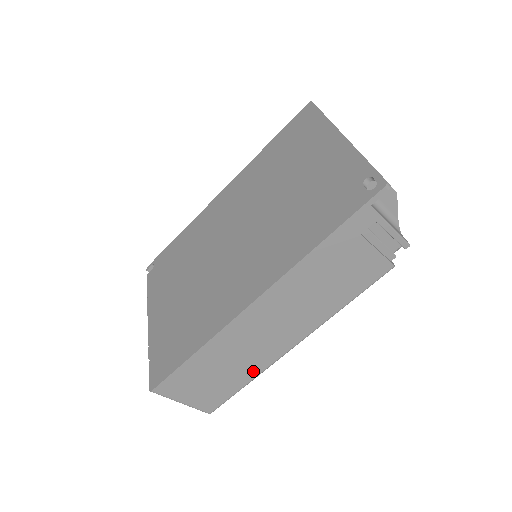
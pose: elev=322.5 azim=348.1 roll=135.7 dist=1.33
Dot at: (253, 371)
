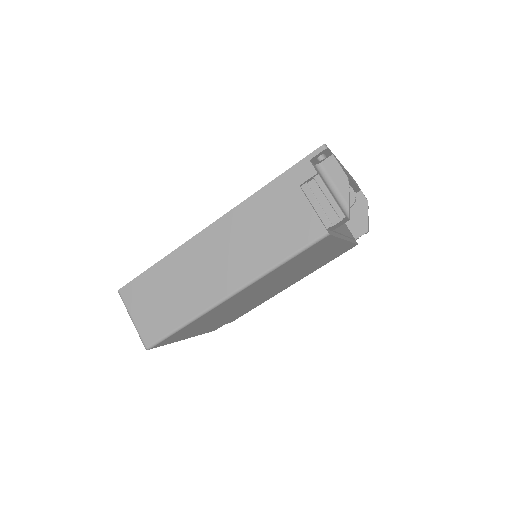
Dot at: (192, 309)
